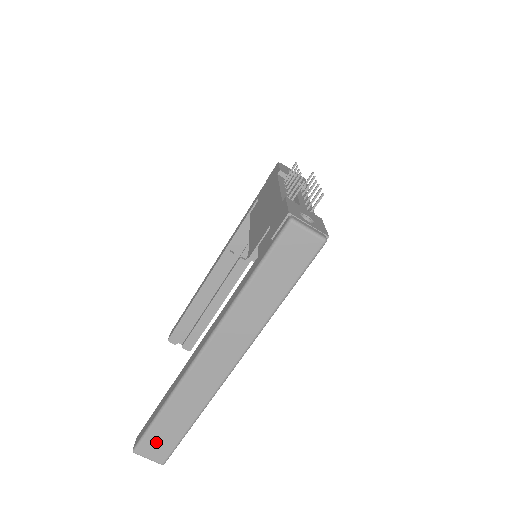
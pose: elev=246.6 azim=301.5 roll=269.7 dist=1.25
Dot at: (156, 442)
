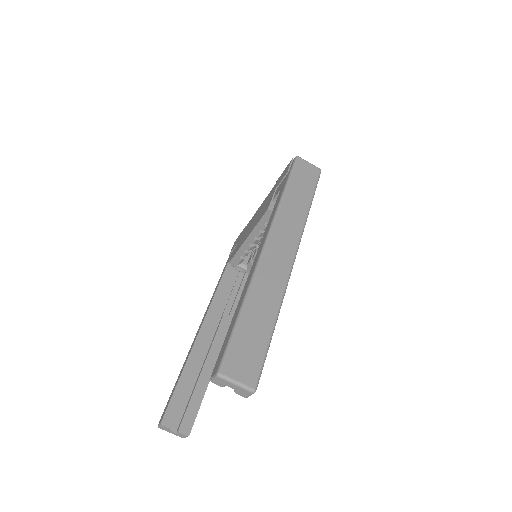
Dot at: (243, 353)
